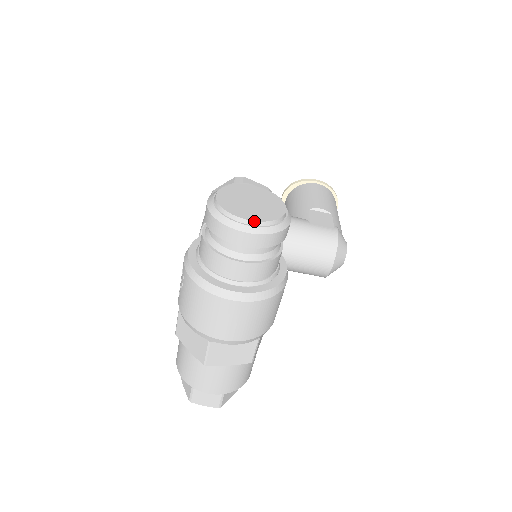
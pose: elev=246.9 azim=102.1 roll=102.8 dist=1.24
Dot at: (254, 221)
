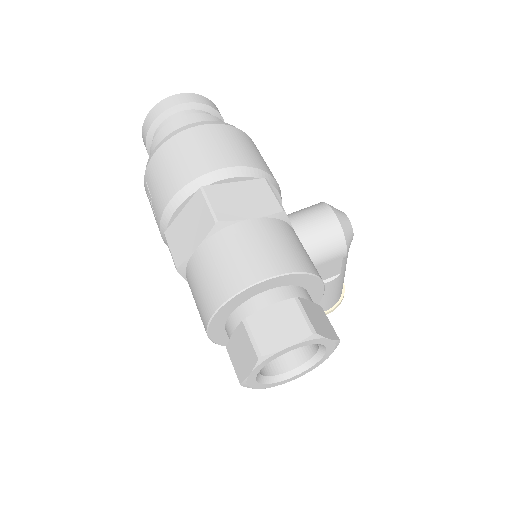
Dot at: occluded
